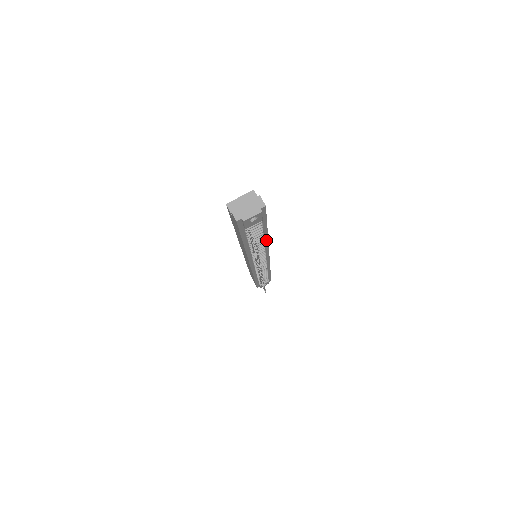
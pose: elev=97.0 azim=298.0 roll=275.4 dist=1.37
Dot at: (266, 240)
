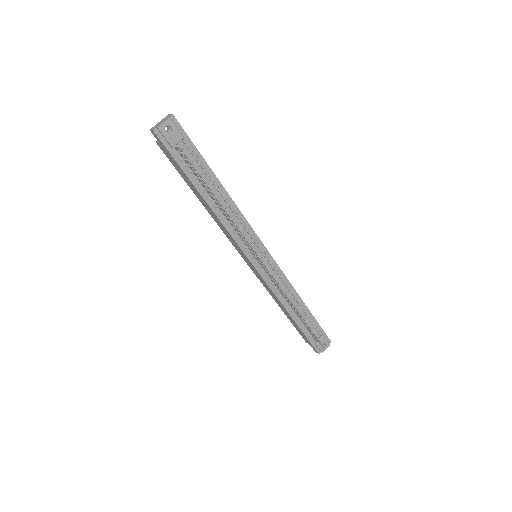
Dot at: (229, 198)
